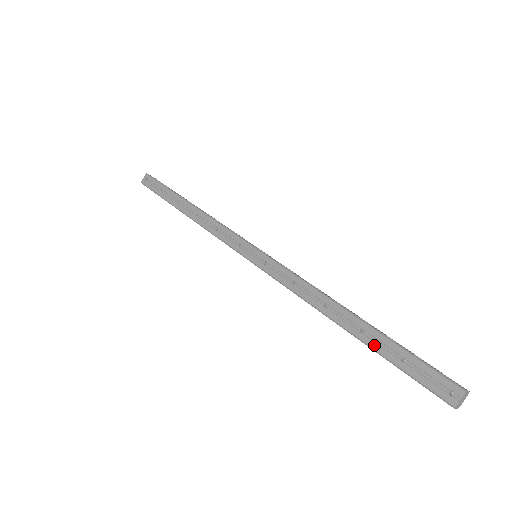
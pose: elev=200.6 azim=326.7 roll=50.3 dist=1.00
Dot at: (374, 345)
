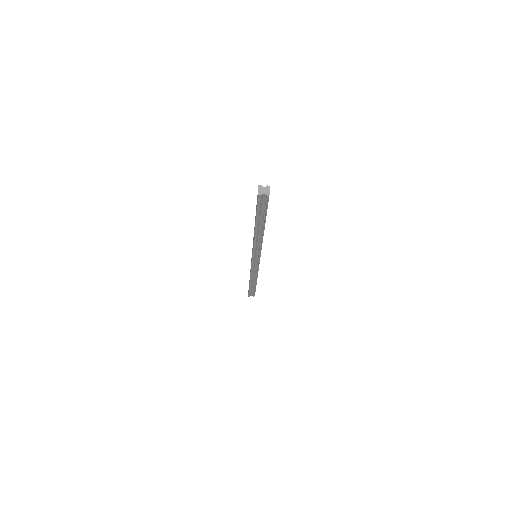
Dot at: (255, 218)
